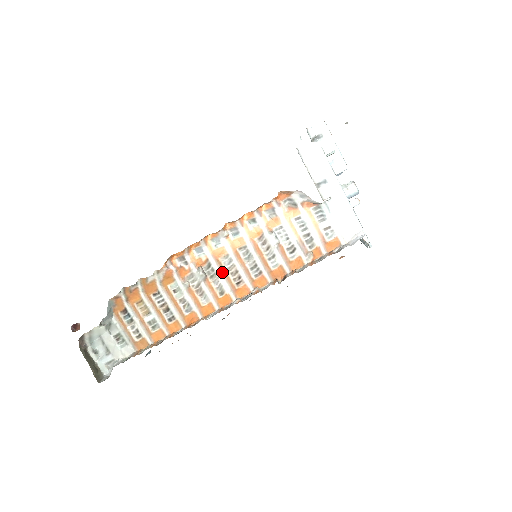
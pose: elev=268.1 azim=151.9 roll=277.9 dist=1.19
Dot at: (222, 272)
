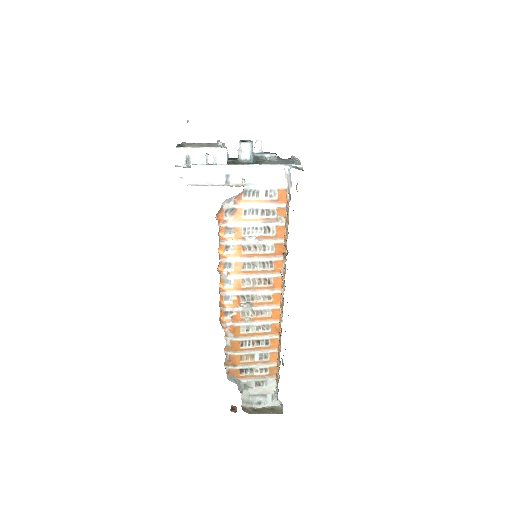
Dot at: (253, 290)
